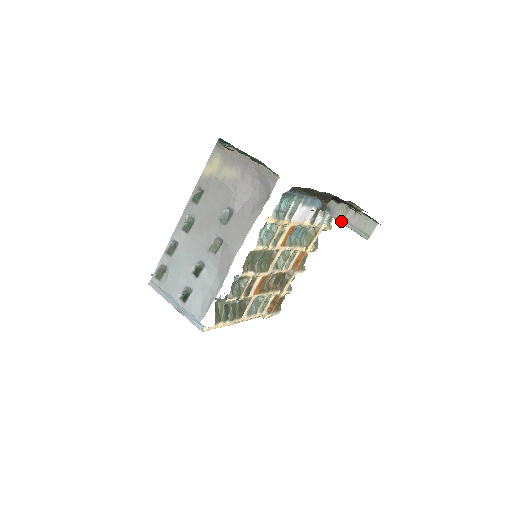
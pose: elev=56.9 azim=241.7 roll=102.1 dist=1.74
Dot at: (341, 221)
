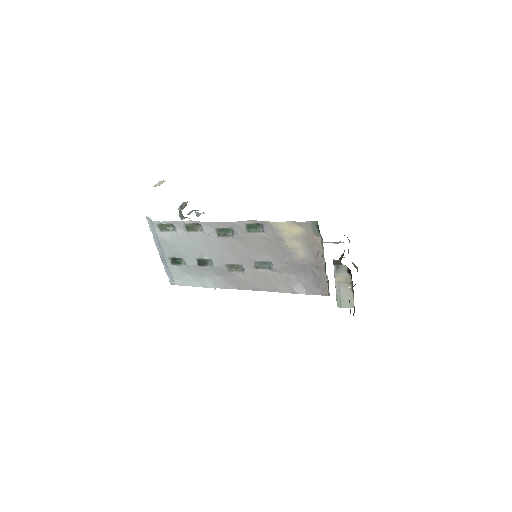
Dot at: (336, 282)
